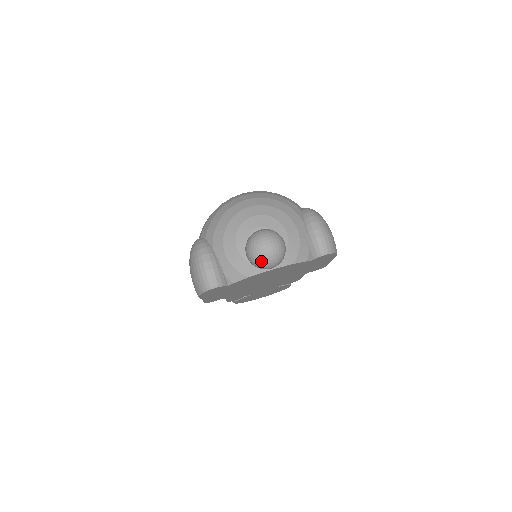
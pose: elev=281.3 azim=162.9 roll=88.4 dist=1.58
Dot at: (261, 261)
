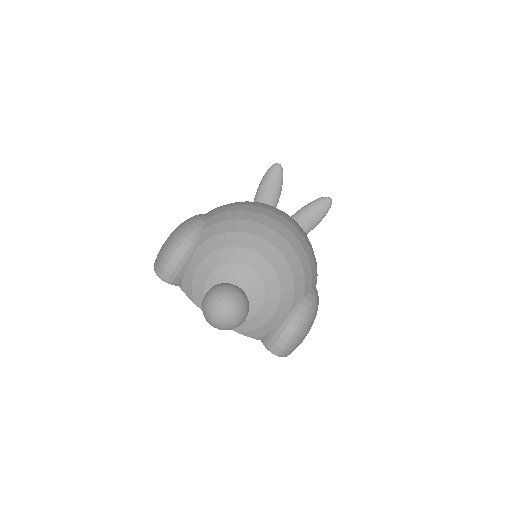
Dot at: (206, 317)
